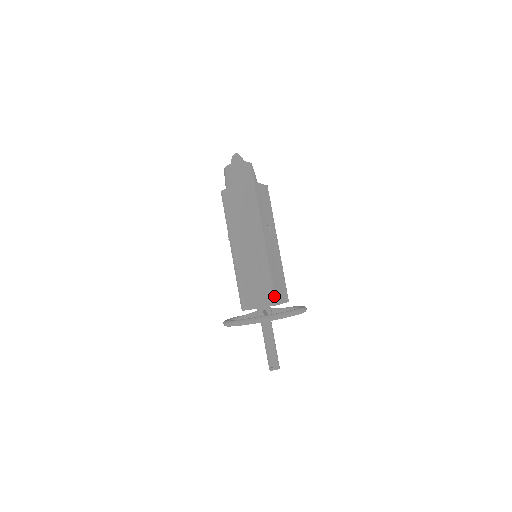
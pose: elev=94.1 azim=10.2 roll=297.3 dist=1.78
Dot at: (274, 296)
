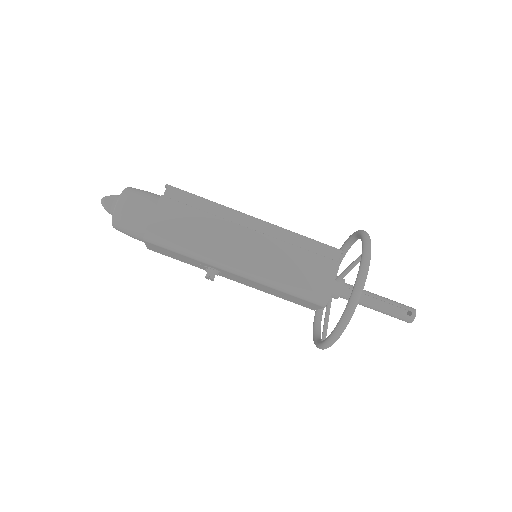
Dot at: (330, 246)
